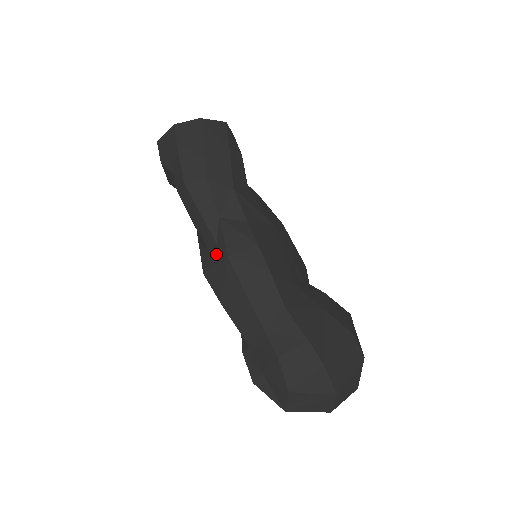
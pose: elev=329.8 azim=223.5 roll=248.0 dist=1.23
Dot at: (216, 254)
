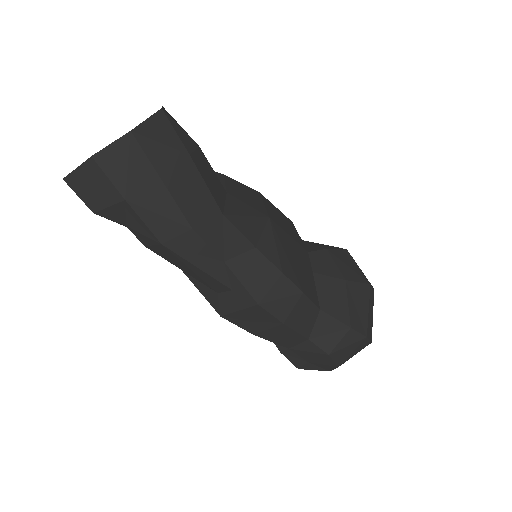
Dot at: (236, 300)
